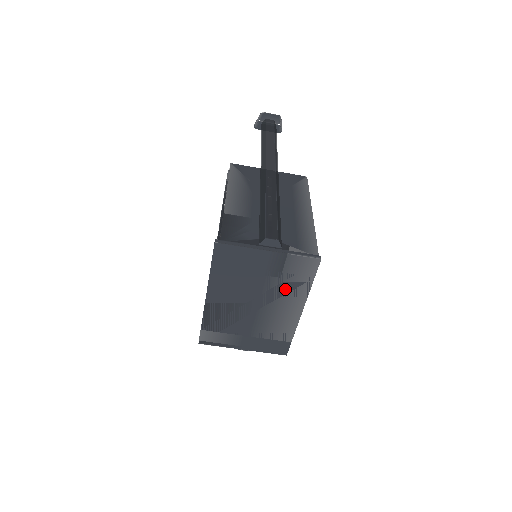
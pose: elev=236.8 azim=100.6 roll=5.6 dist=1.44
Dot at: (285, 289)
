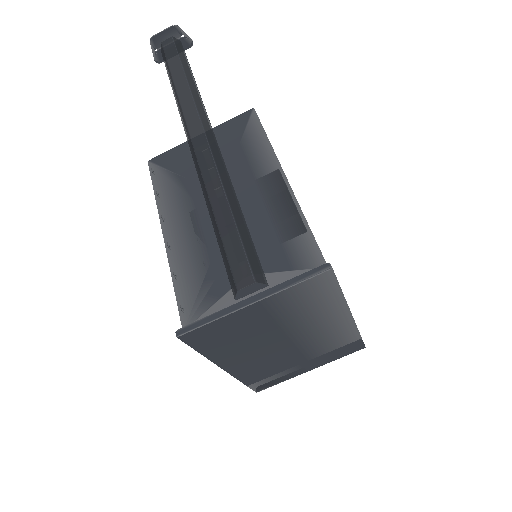
Dot at: (311, 314)
